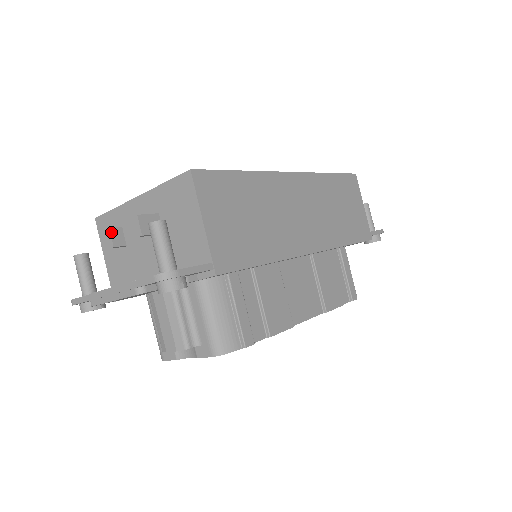
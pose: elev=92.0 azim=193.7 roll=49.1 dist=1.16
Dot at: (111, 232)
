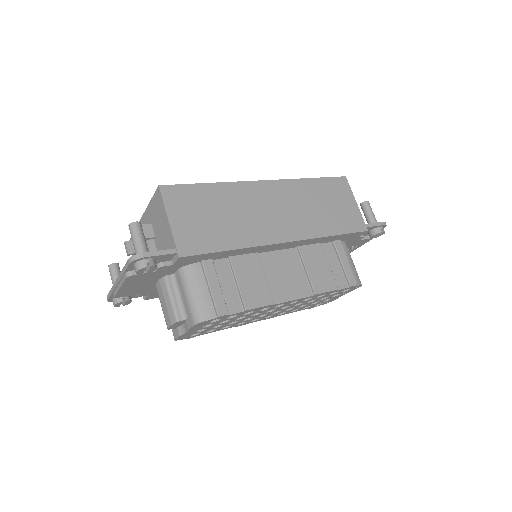
Dot at: (126, 244)
